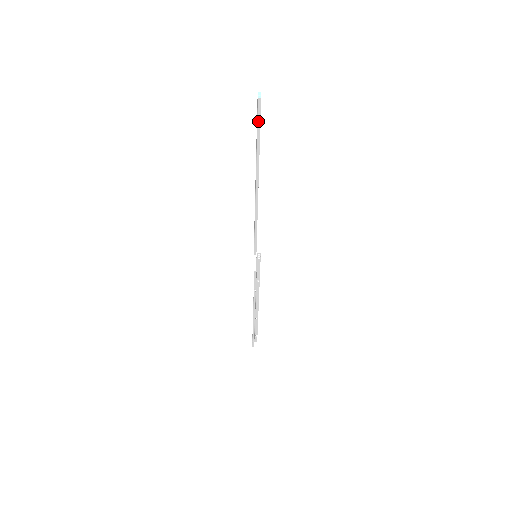
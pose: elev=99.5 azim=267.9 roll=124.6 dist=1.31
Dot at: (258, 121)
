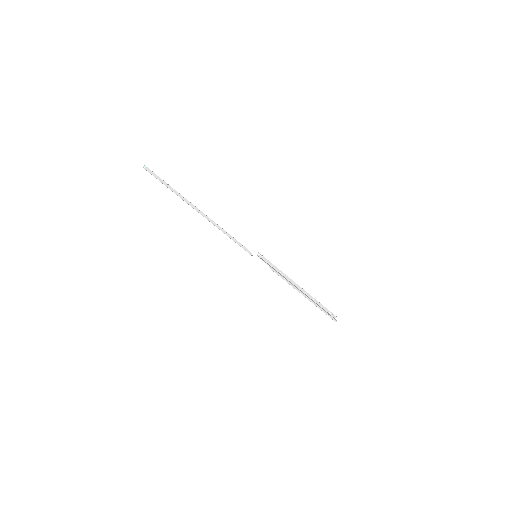
Dot at: (158, 179)
